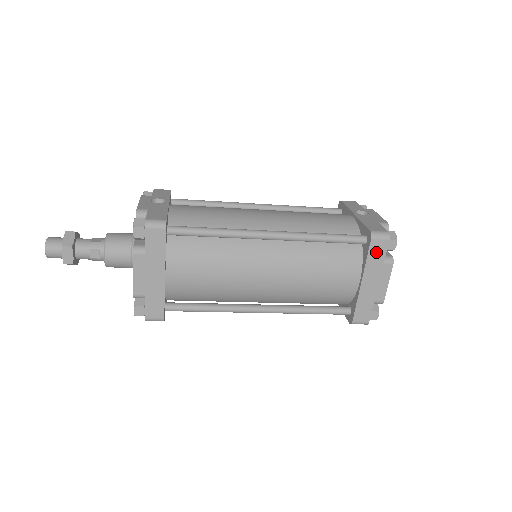
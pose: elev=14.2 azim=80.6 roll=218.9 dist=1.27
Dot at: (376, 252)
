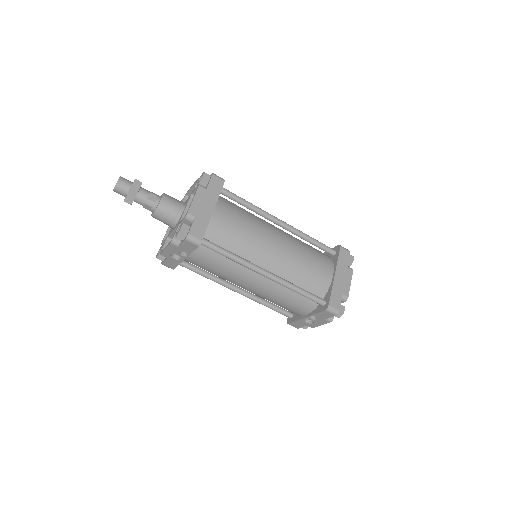
Dot at: (343, 257)
